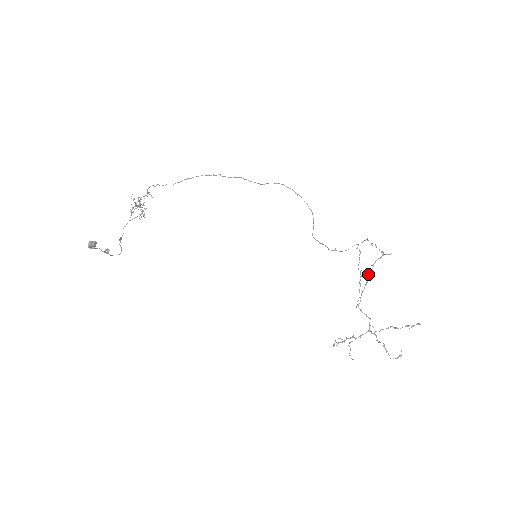
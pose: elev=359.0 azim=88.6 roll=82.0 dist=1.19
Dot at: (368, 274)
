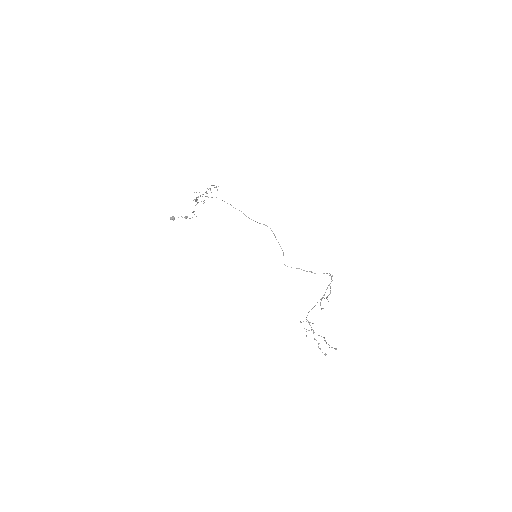
Dot at: (317, 302)
